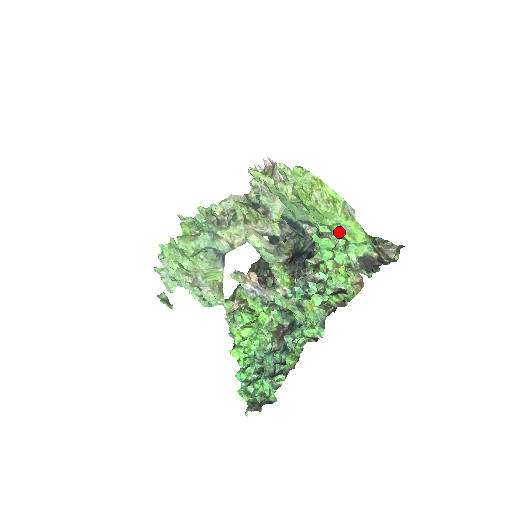
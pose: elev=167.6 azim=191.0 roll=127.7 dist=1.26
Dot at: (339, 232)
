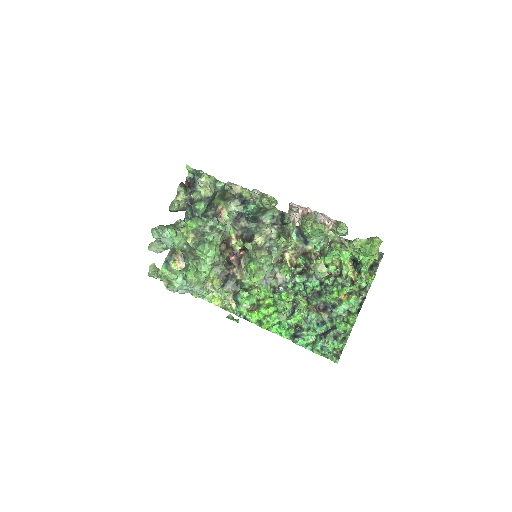
Dot at: occluded
